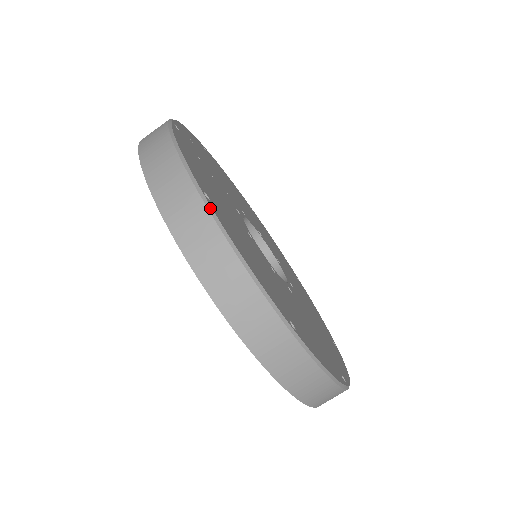
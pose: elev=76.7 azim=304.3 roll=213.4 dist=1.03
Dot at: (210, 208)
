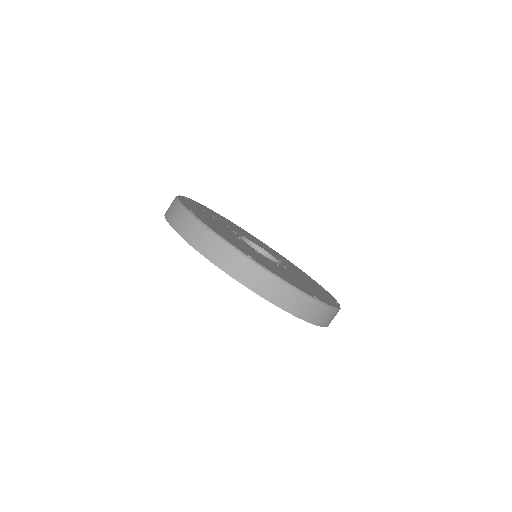
Dot at: (191, 214)
